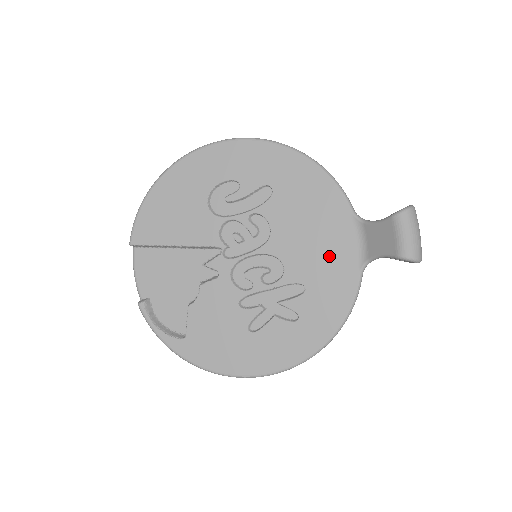
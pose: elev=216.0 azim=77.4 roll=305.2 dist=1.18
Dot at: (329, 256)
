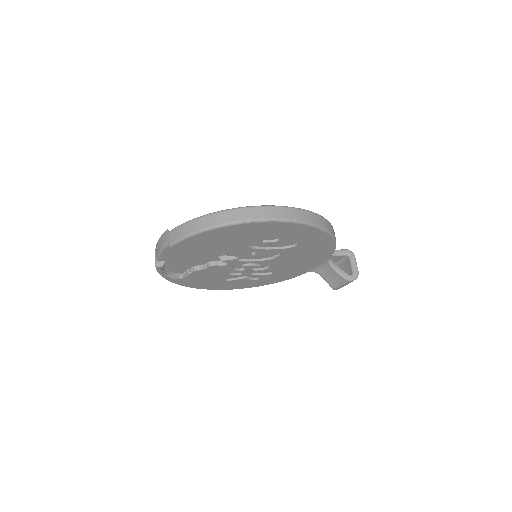
Dot at: (298, 267)
